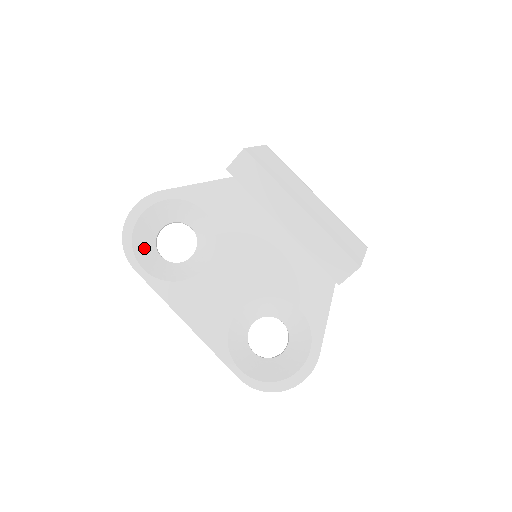
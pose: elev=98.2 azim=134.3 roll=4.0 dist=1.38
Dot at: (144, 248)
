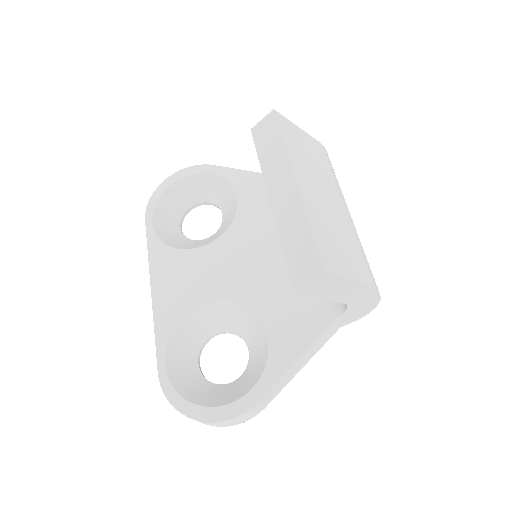
Dot at: (169, 210)
